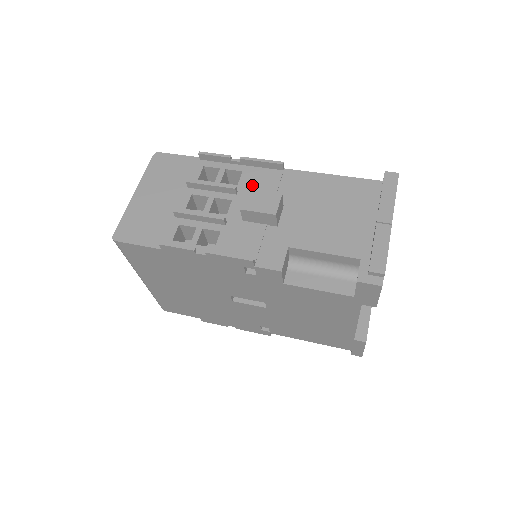
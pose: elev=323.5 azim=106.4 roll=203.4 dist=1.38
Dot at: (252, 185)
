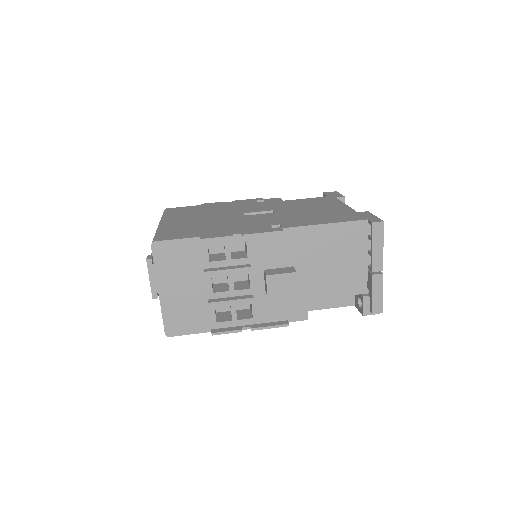
Dot at: (260, 254)
